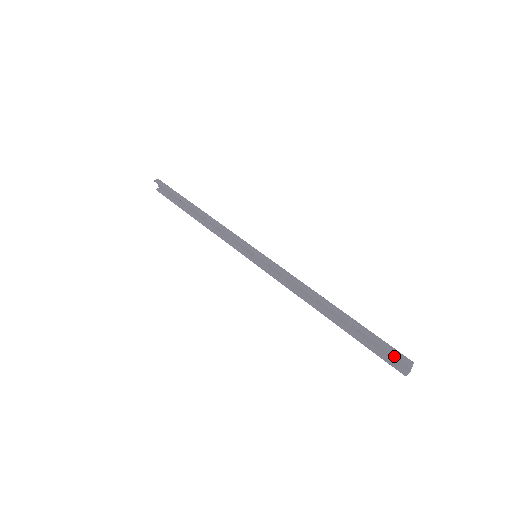
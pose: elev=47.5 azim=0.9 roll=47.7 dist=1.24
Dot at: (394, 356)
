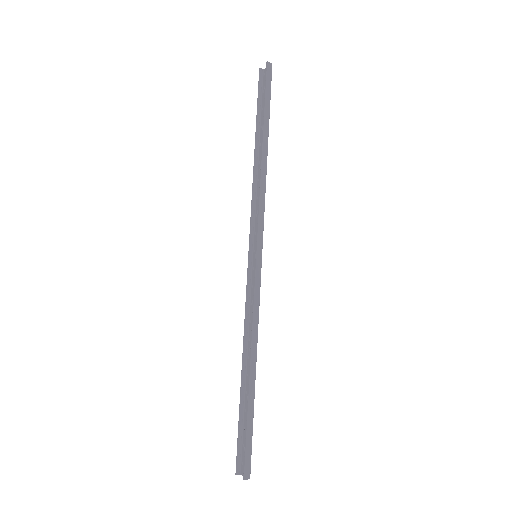
Dot at: (244, 461)
